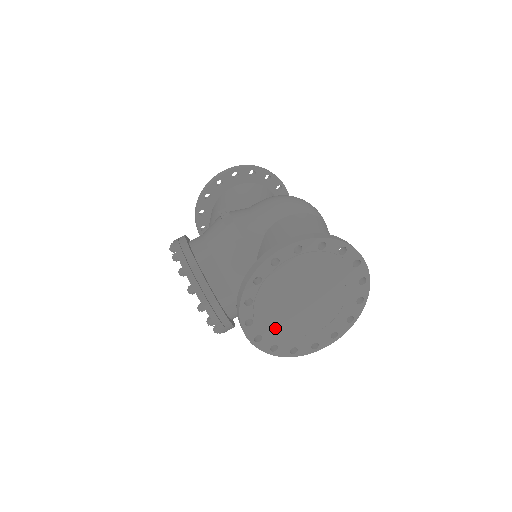
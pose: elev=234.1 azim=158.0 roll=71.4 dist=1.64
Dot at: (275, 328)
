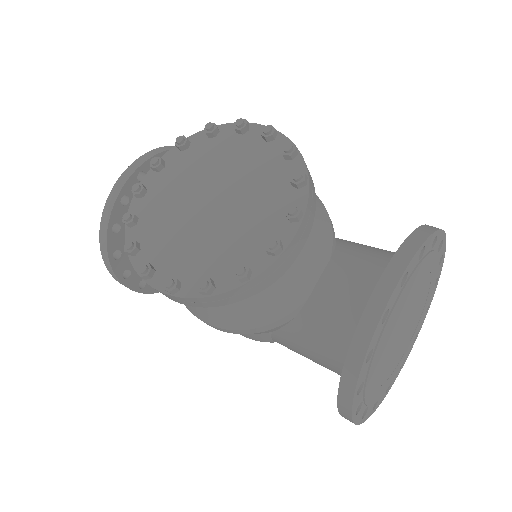
Dot at: (391, 324)
